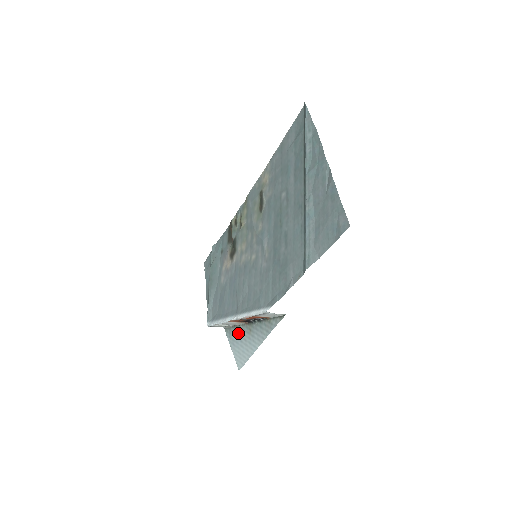
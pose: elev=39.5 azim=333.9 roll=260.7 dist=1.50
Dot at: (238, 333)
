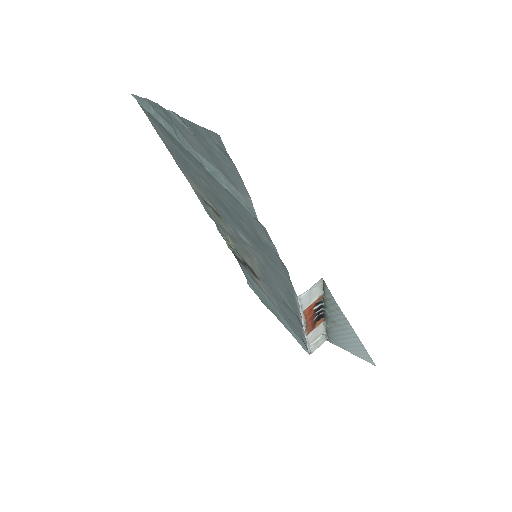
Dot at: (334, 334)
